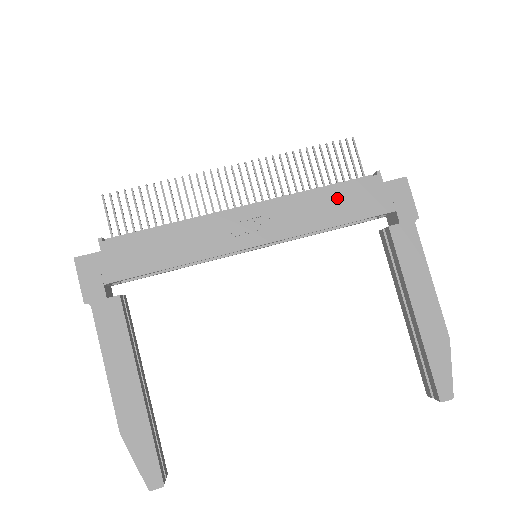
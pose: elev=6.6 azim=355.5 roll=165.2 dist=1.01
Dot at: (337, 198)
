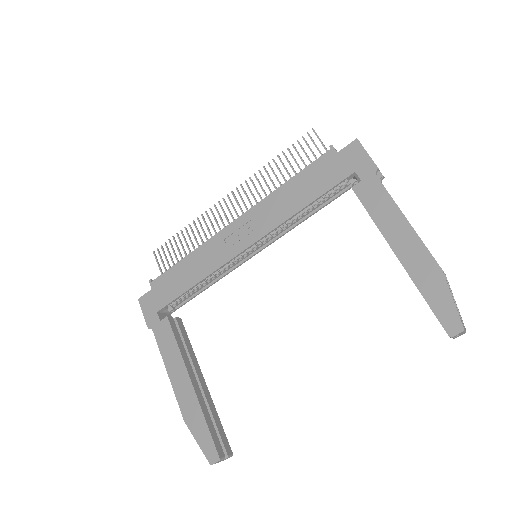
Dot at: (301, 183)
